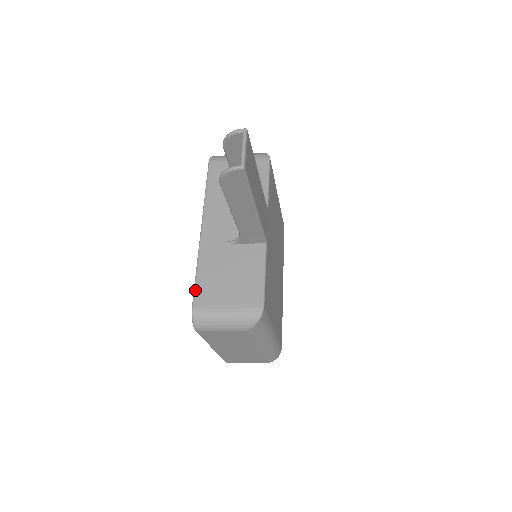
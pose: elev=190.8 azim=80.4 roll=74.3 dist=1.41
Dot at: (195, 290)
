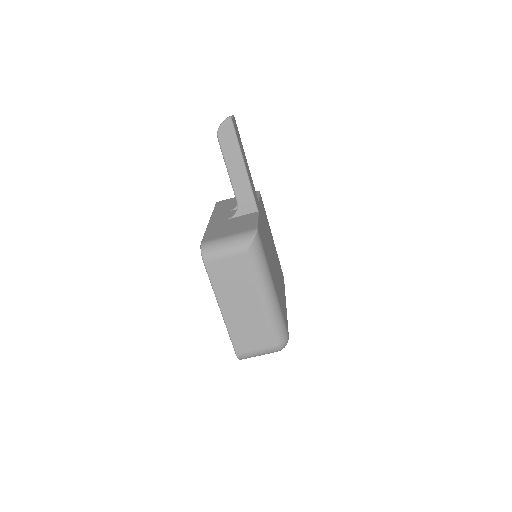
Dot at: (204, 237)
